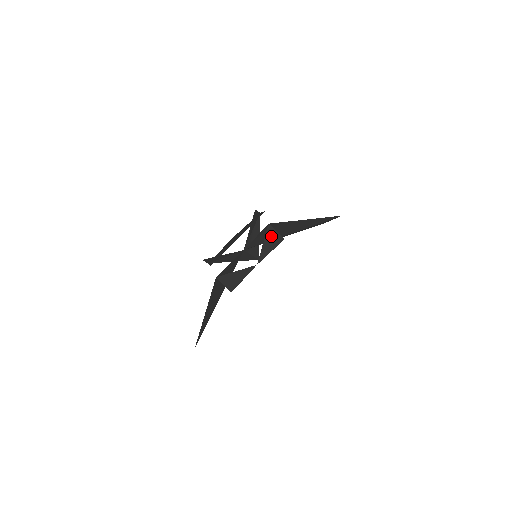
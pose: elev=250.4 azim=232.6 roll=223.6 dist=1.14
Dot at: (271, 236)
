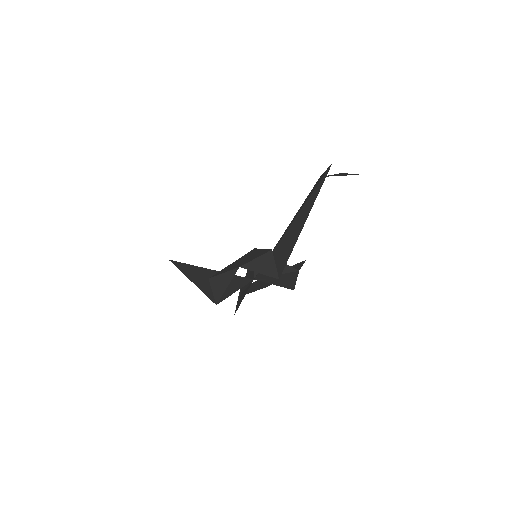
Dot at: (290, 283)
